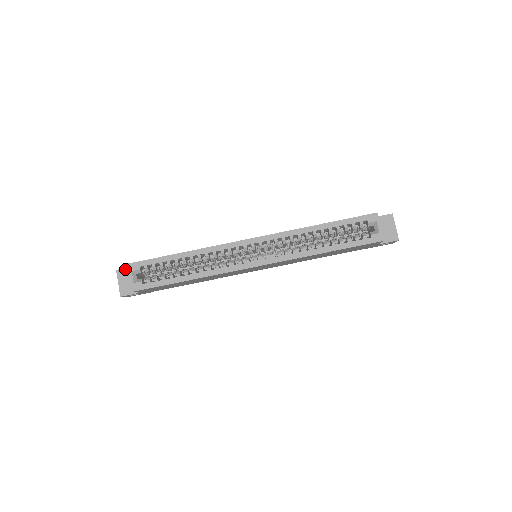
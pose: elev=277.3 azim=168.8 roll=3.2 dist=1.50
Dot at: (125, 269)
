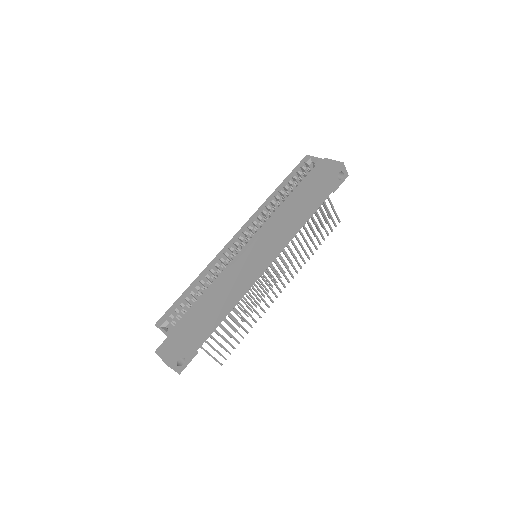
Dot at: (161, 345)
